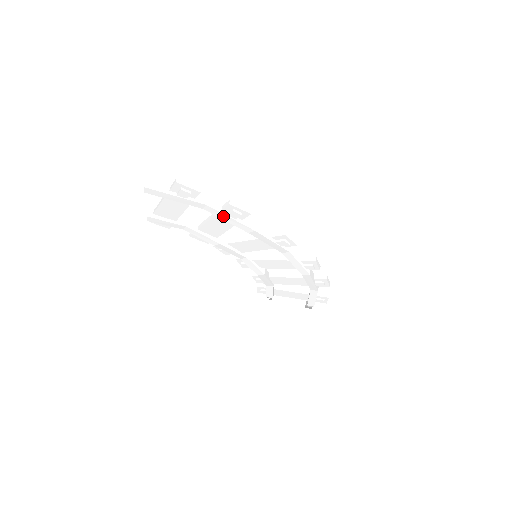
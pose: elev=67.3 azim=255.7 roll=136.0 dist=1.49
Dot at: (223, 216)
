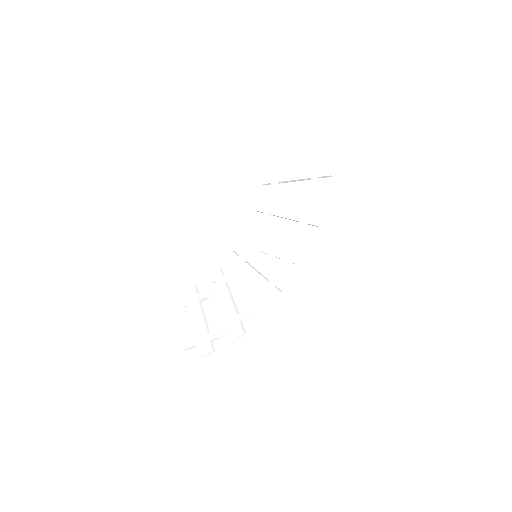
Dot at: occluded
